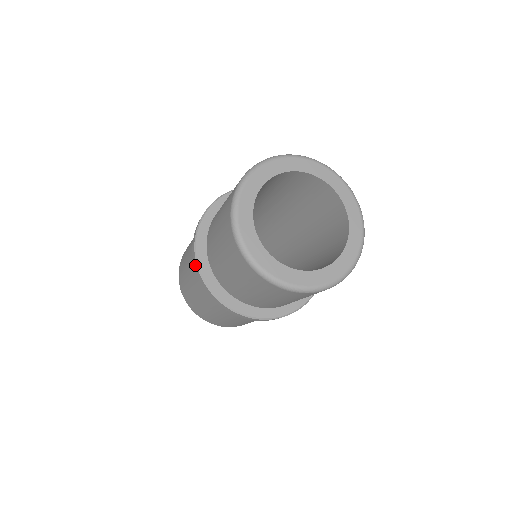
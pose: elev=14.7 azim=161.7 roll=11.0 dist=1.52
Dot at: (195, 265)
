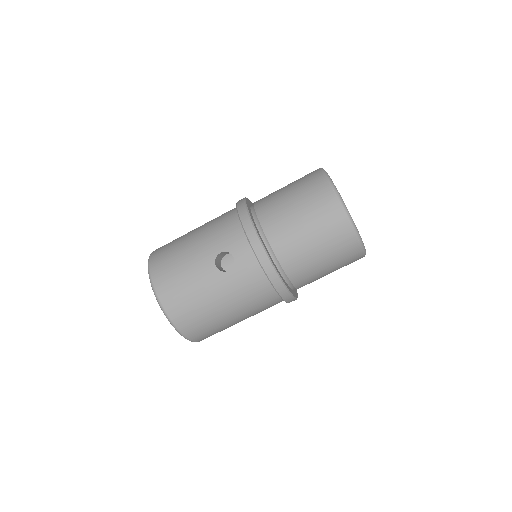
Dot at: occluded
